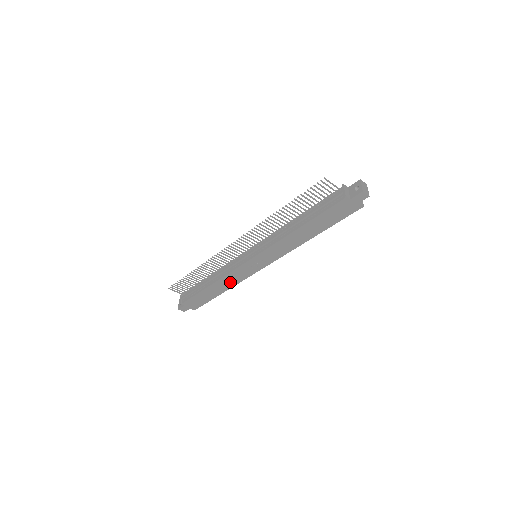
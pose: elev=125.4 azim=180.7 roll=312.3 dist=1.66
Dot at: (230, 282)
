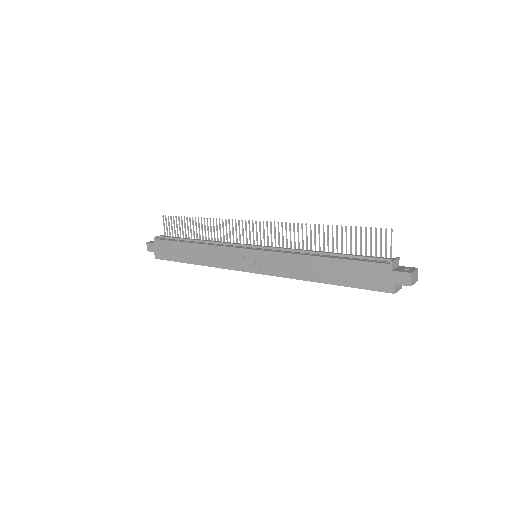
Dot at: (210, 258)
